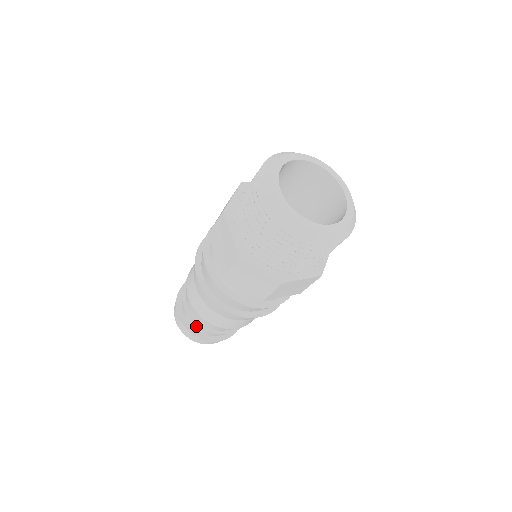
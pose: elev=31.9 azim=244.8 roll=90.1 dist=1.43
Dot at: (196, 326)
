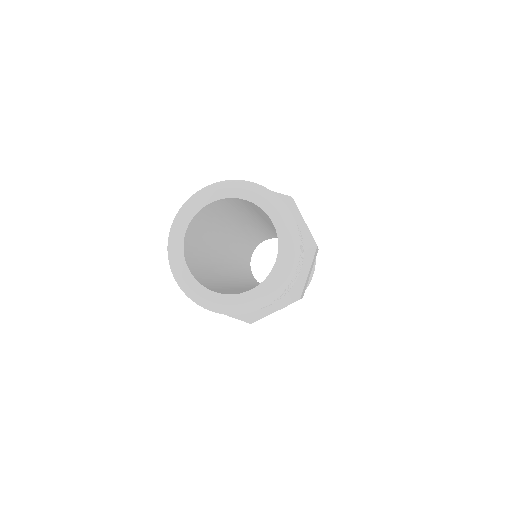
Dot at: occluded
